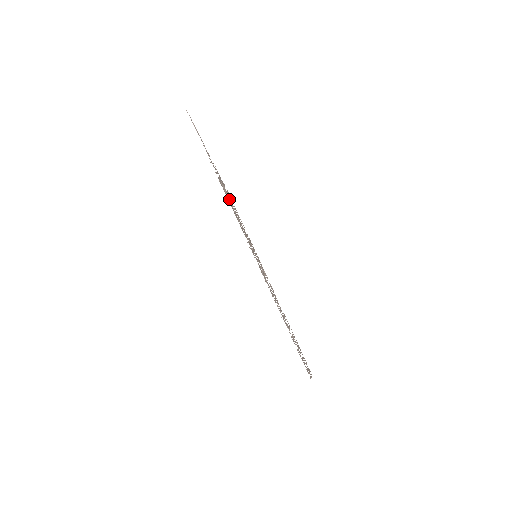
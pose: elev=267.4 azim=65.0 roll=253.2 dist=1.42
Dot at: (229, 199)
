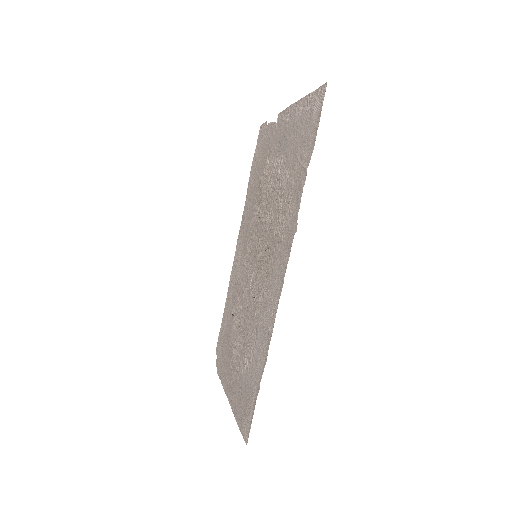
Dot at: (274, 181)
